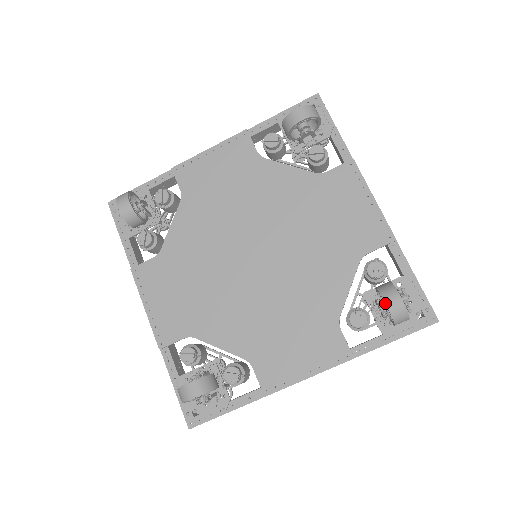
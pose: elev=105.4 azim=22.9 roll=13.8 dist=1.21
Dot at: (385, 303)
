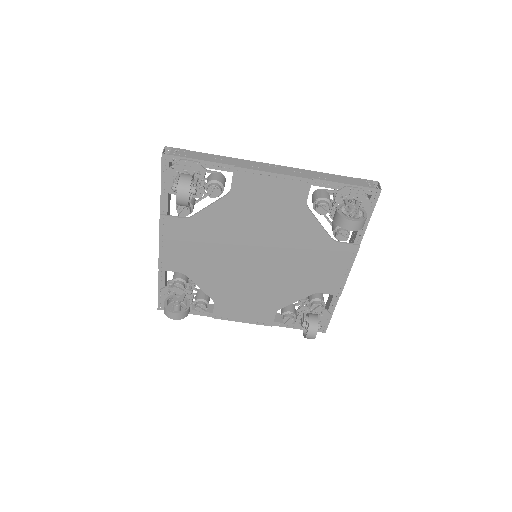
Dot at: occluded
